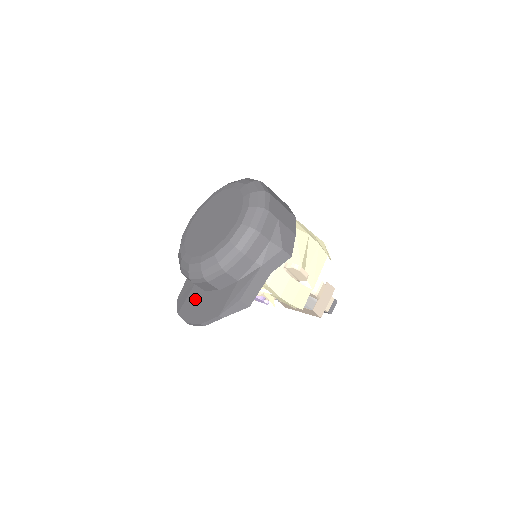
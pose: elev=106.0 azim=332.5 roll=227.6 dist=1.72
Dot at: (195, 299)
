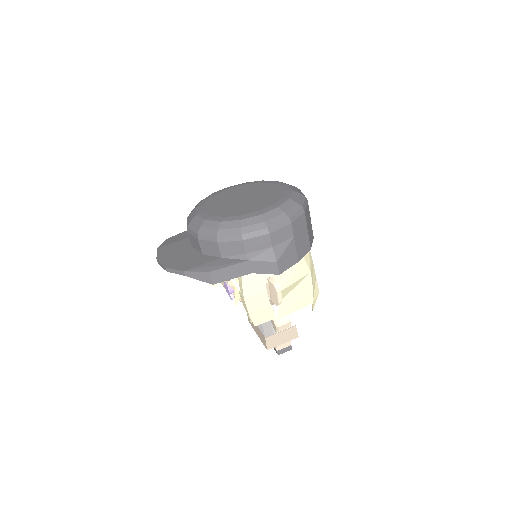
Dot at: (179, 247)
